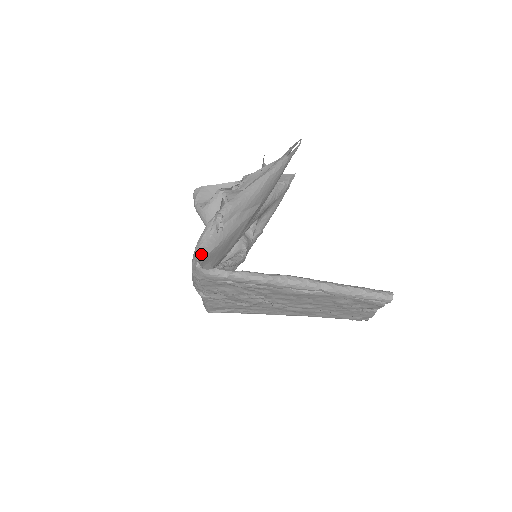
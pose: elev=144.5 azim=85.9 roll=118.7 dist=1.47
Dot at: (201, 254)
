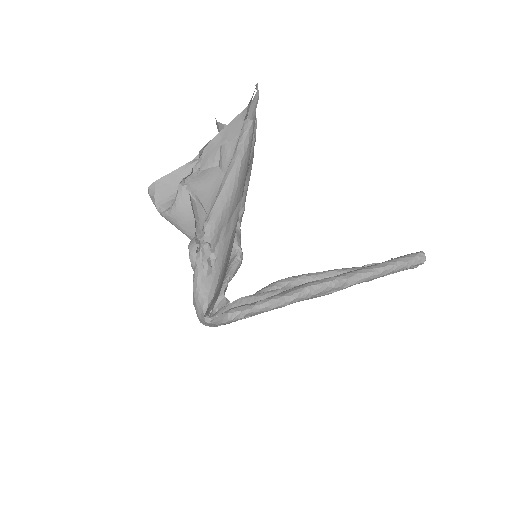
Dot at: (205, 305)
